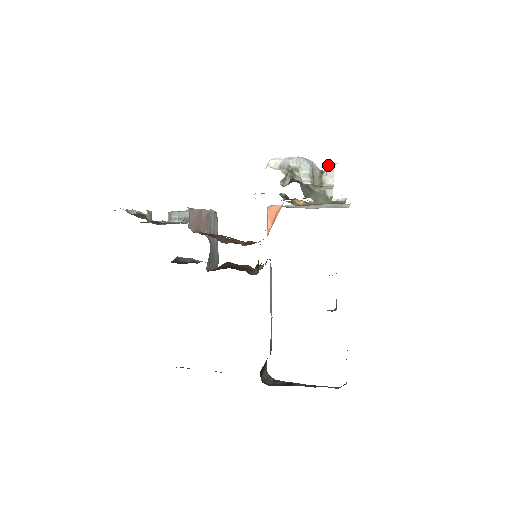
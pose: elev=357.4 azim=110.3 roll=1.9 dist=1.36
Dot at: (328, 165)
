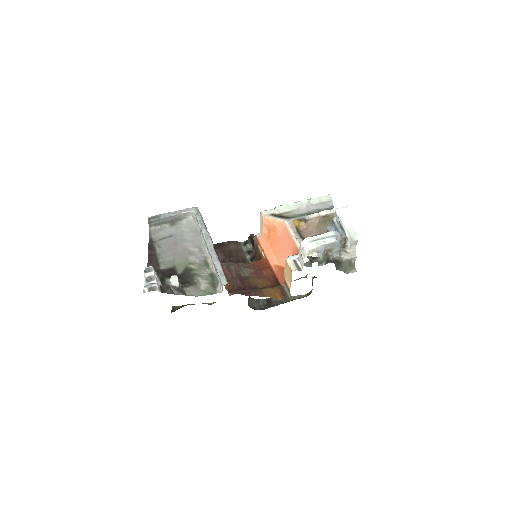
Dot at: (350, 233)
